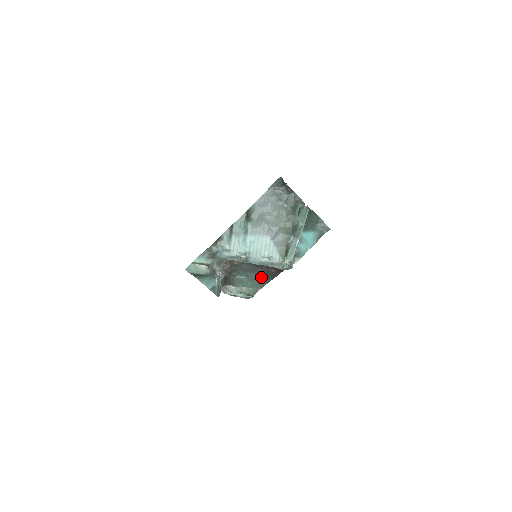
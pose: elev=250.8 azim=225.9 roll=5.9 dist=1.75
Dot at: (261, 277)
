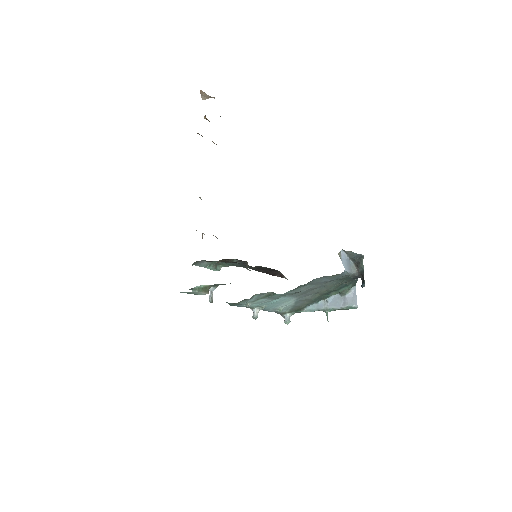
Dot at: (243, 266)
